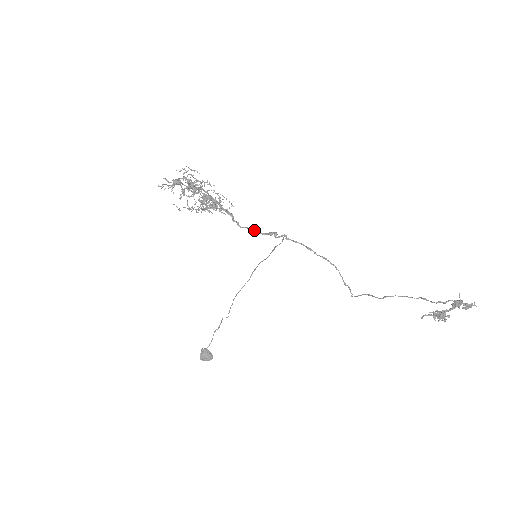
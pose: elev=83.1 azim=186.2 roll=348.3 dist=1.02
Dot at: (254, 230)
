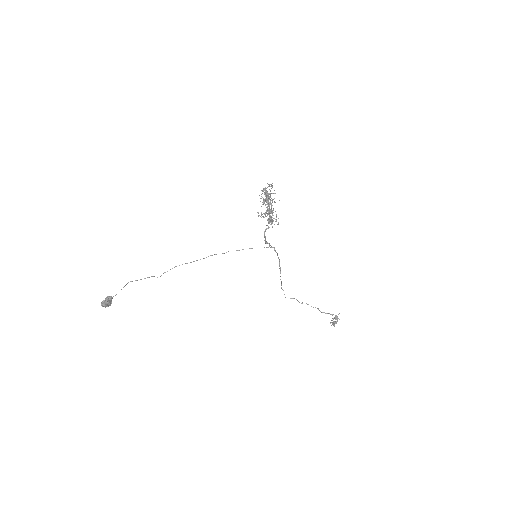
Dot at: occluded
